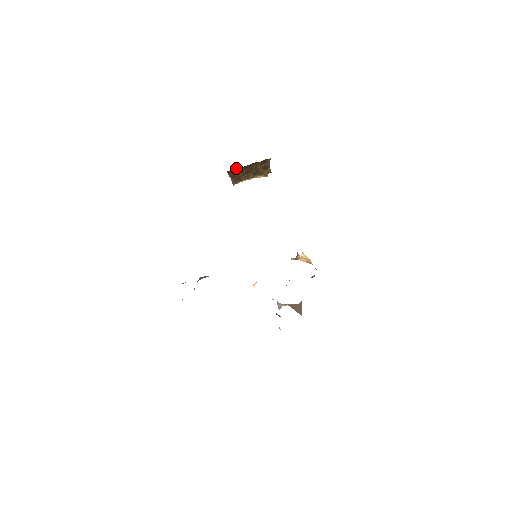
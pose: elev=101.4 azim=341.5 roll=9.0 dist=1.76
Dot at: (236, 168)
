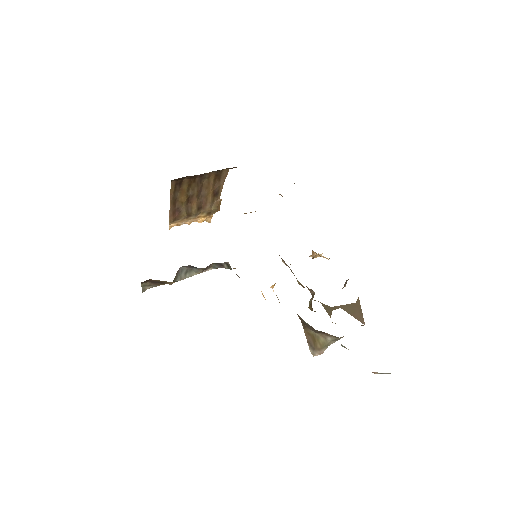
Dot at: (183, 179)
